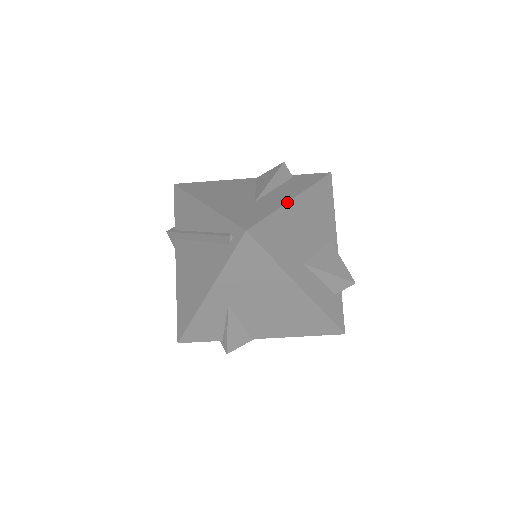
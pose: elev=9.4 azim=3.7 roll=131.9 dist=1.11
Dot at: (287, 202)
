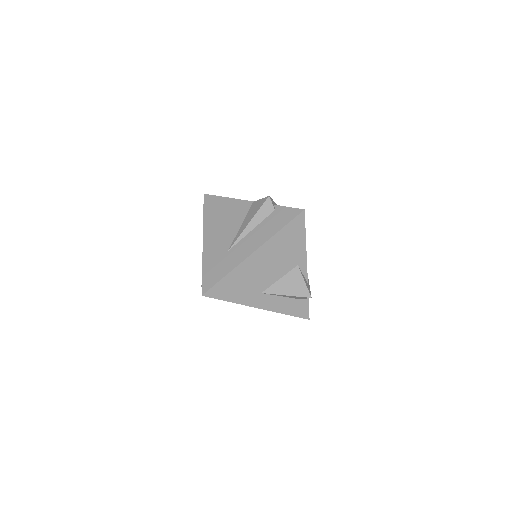
Dot at: (243, 260)
